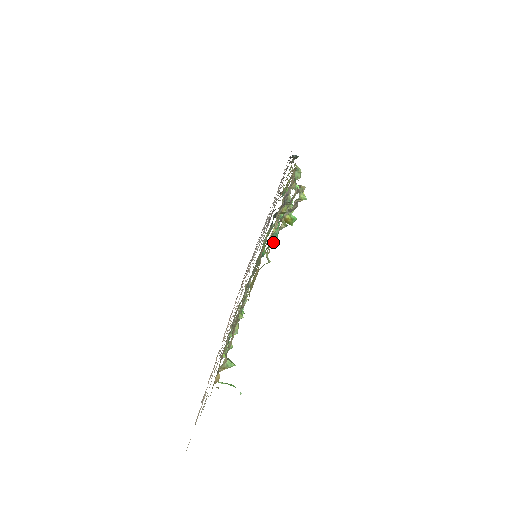
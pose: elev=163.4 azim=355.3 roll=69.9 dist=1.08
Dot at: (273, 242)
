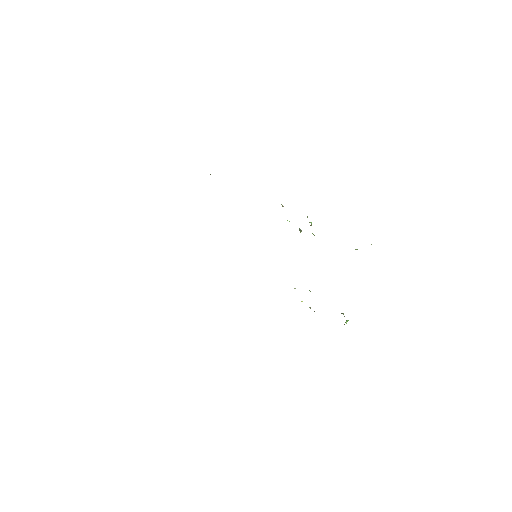
Dot at: occluded
